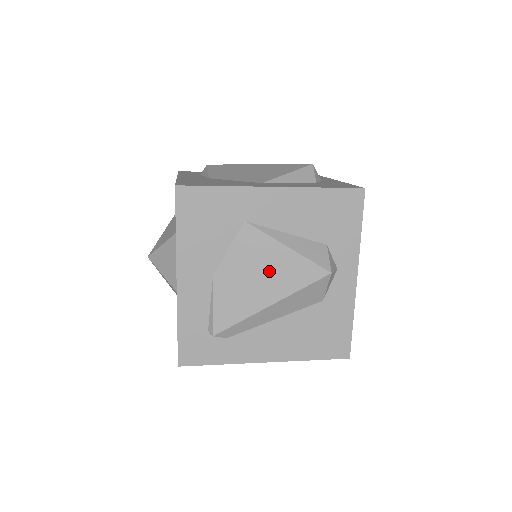
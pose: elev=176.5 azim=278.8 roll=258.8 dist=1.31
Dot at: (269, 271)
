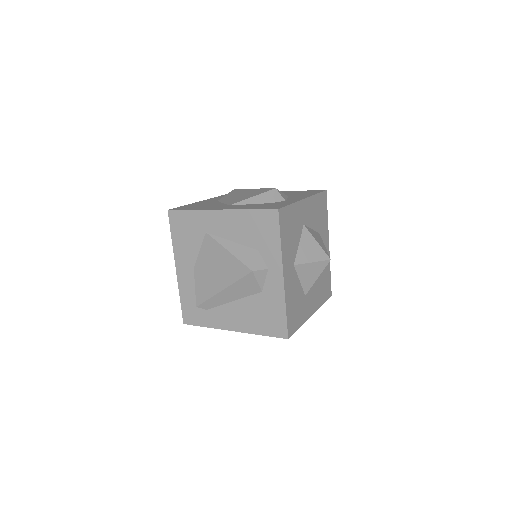
Dot at: (220, 267)
